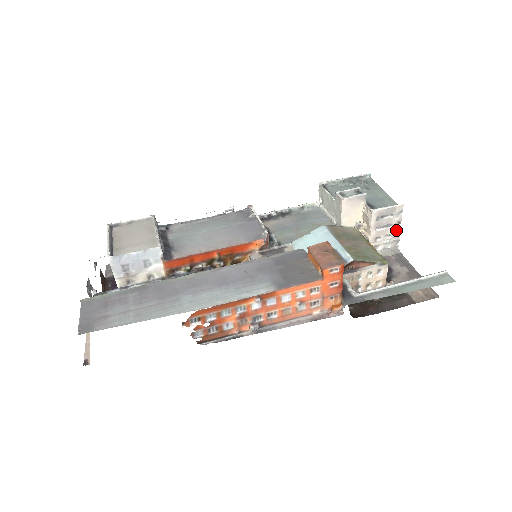
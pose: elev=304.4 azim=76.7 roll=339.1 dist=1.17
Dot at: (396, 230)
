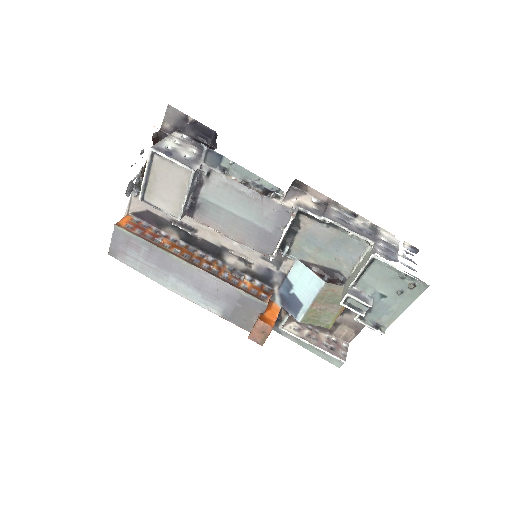
Dot at: occluded
